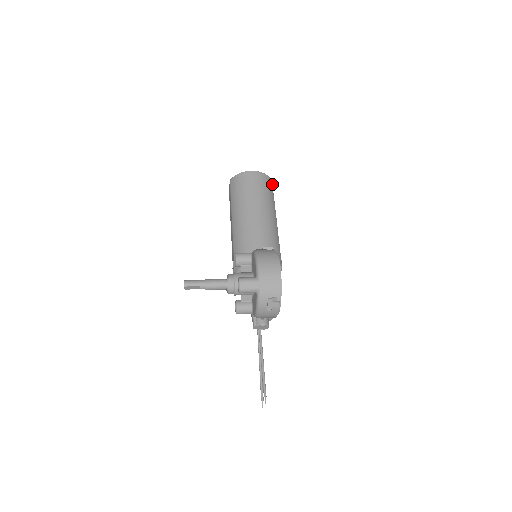
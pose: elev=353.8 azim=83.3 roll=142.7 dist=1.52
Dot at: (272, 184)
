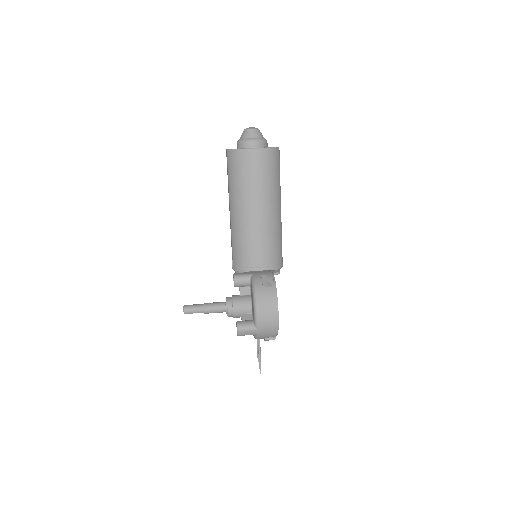
Dot at: (279, 154)
